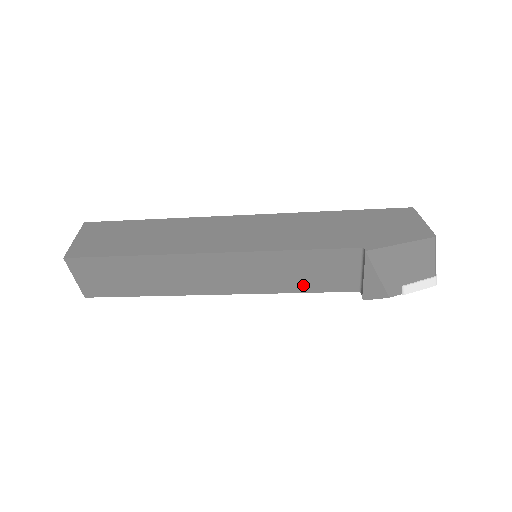
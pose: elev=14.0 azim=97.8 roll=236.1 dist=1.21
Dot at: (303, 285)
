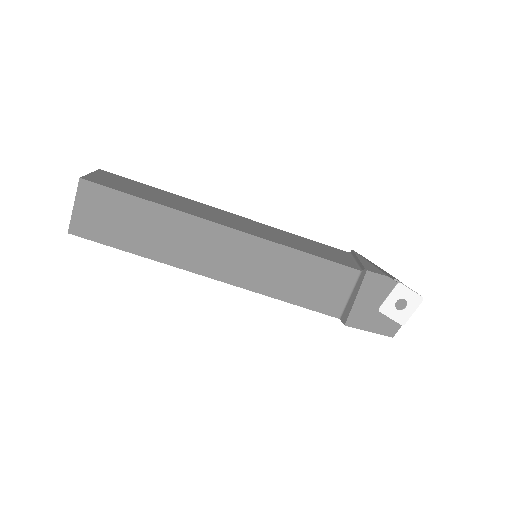
Dot at: (308, 251)
